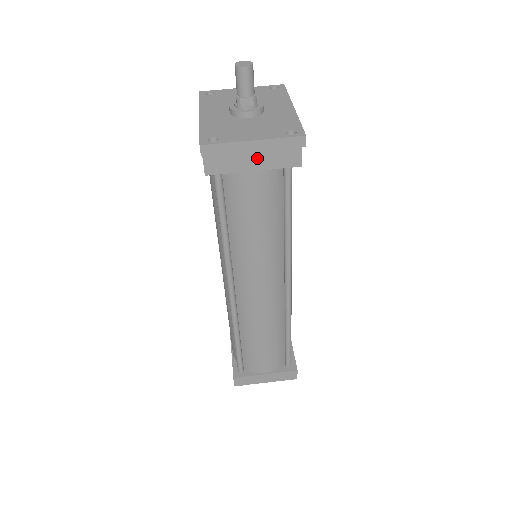
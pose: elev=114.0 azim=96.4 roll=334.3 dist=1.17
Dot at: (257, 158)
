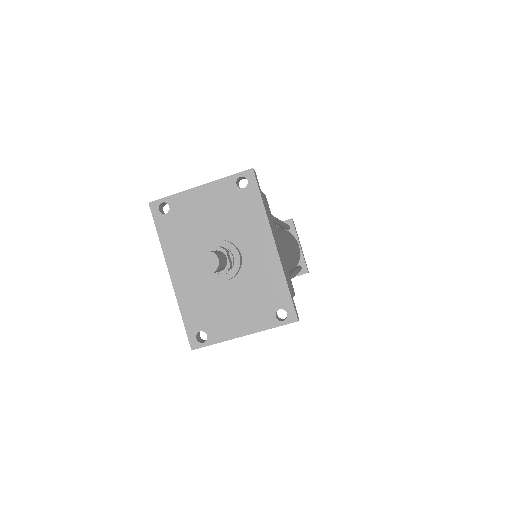
Dot at: occluded
